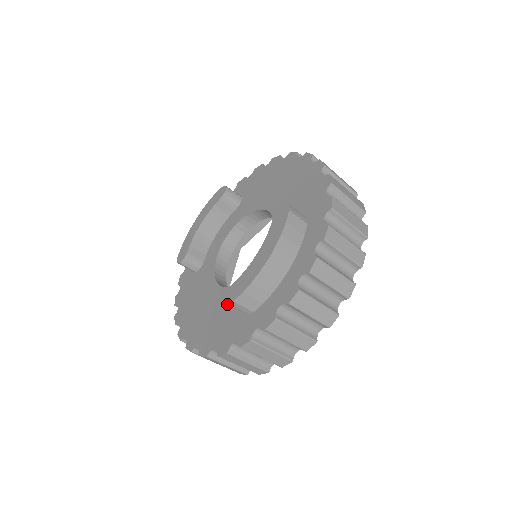
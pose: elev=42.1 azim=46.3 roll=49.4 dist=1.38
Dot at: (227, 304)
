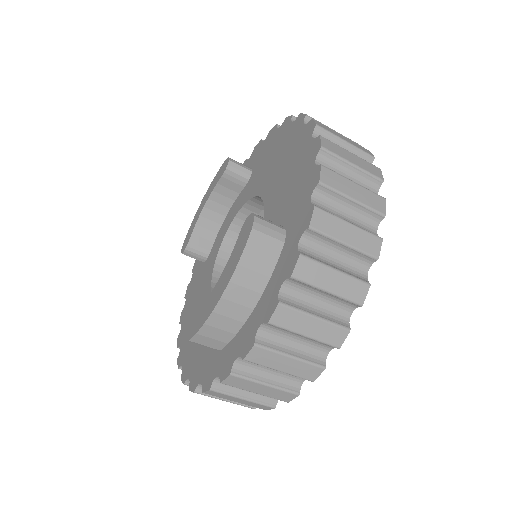
Dot at: (186, 340)
